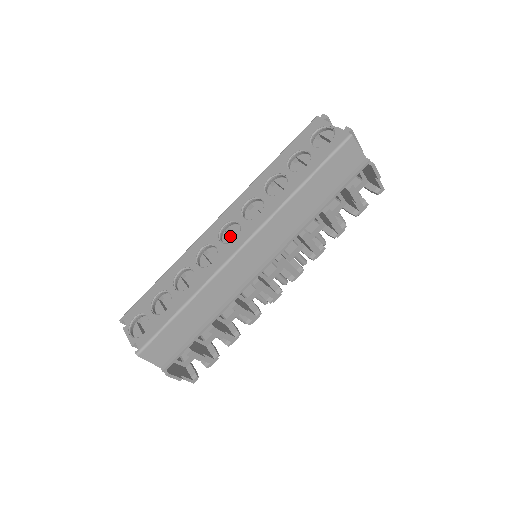
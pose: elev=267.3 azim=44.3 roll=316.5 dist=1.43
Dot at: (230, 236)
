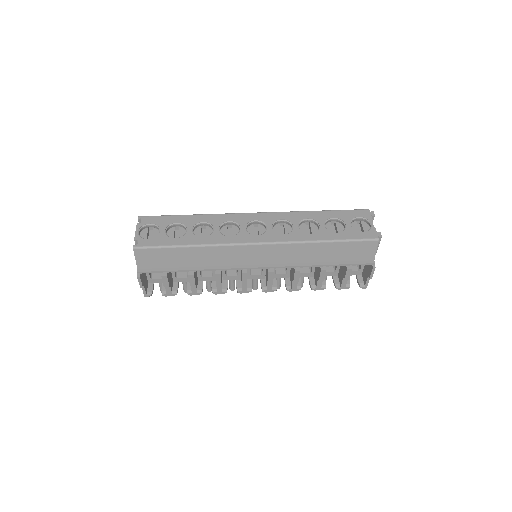
Dot at: (254, 230)
